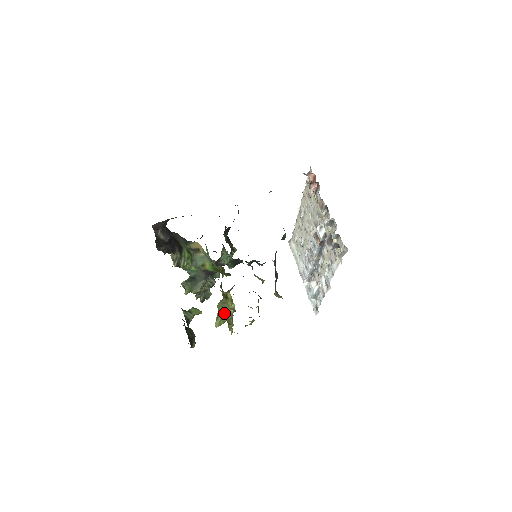
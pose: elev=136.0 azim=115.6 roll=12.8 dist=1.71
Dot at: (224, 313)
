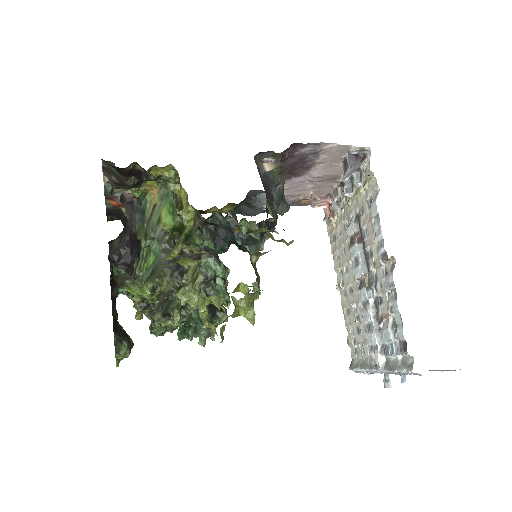
Dot at: (179, 240)
